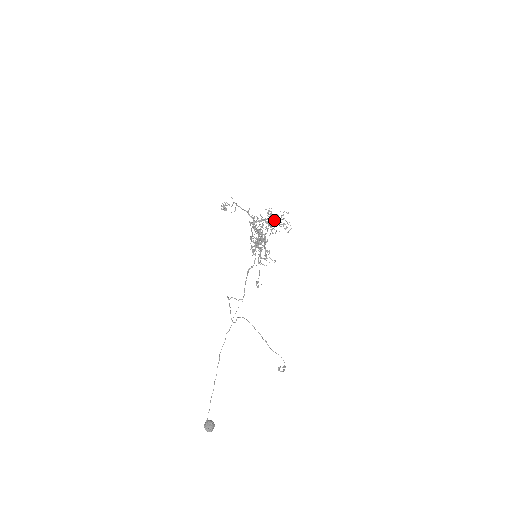
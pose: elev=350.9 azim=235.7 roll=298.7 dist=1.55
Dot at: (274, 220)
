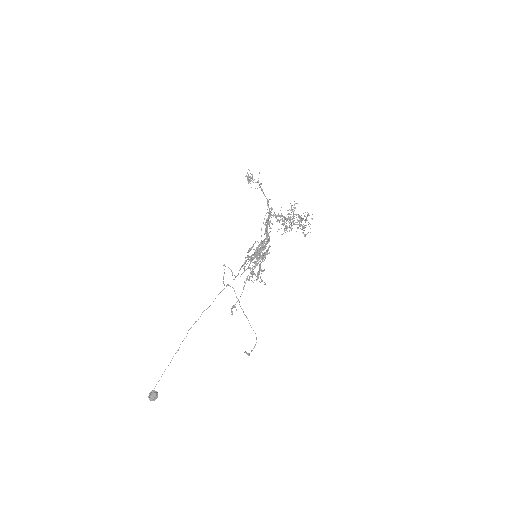
Dot at: occluded
